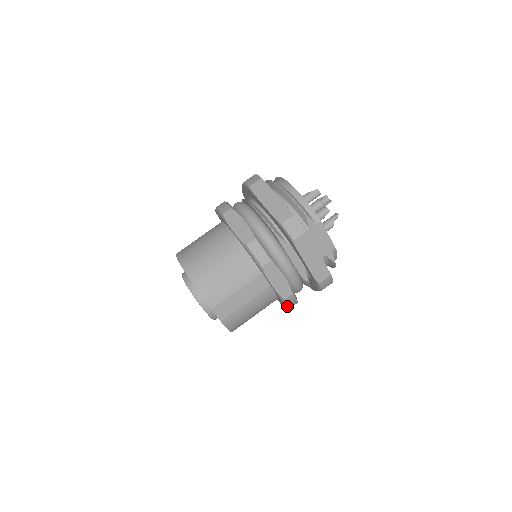
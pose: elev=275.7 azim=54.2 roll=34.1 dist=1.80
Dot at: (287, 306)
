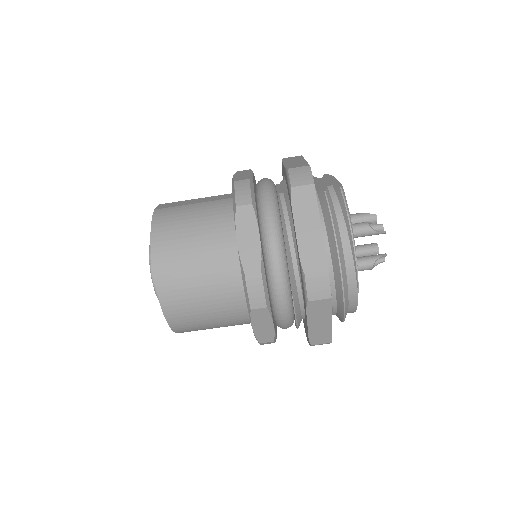
Dot at: occluded
